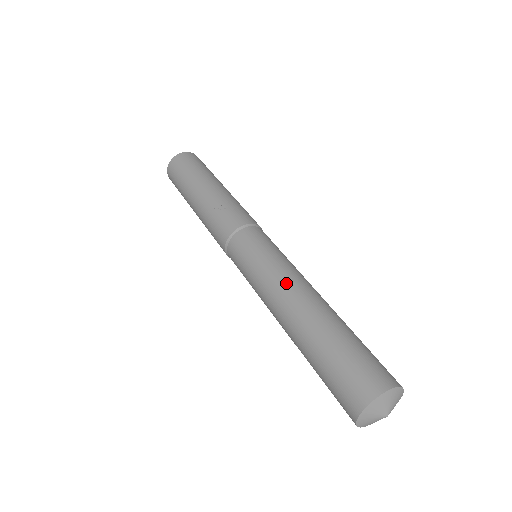
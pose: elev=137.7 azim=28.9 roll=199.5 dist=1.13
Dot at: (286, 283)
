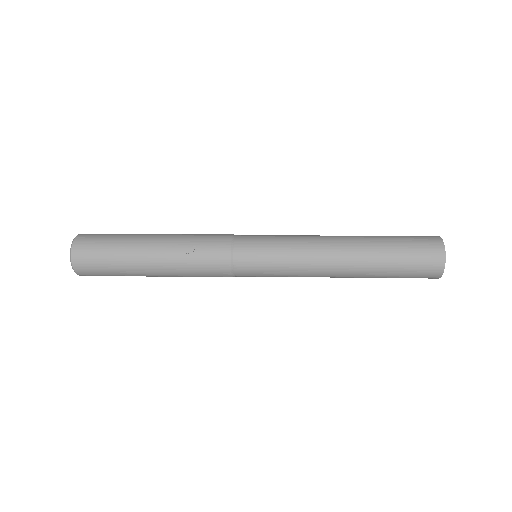
Dot at: (319, 248)
